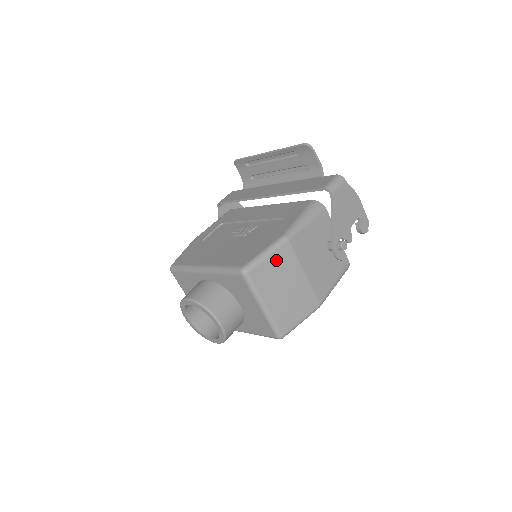
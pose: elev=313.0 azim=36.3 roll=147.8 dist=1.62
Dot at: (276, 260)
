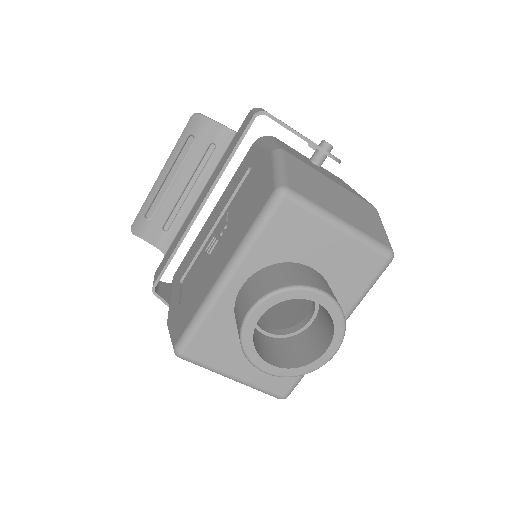
Dot at: (295, 170)
